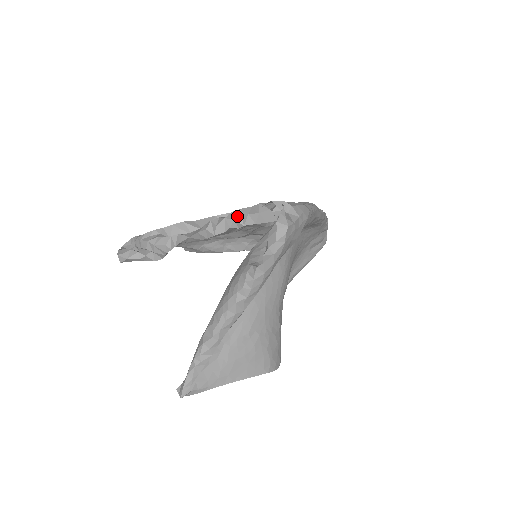
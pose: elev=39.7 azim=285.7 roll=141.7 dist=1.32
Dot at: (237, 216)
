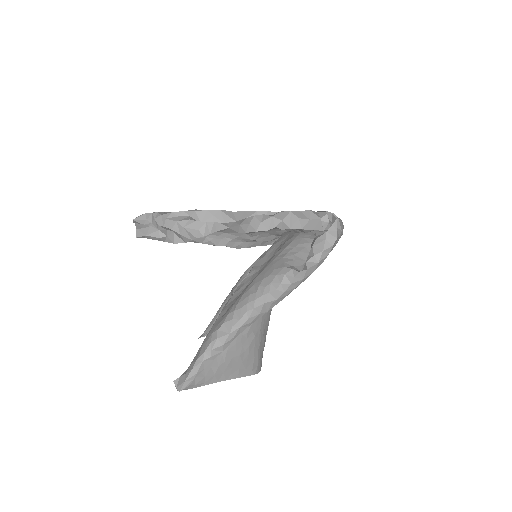
Dot at: (286, 217)
